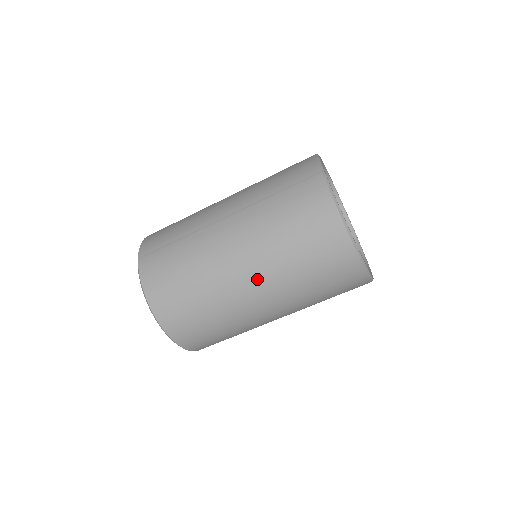
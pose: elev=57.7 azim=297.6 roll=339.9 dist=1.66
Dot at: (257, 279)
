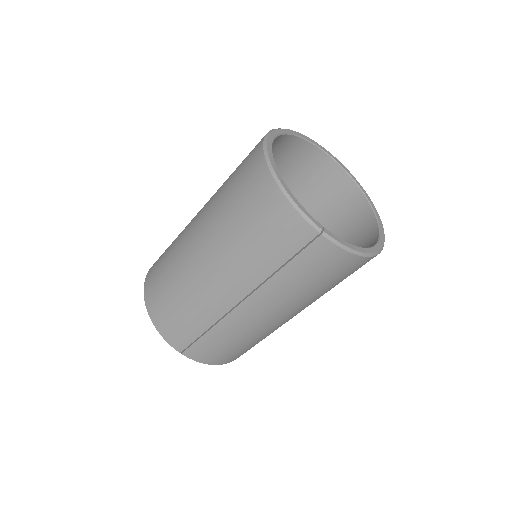
Dot at: occluded
